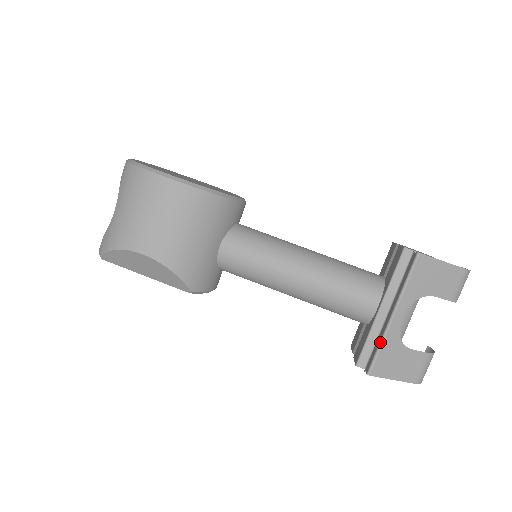
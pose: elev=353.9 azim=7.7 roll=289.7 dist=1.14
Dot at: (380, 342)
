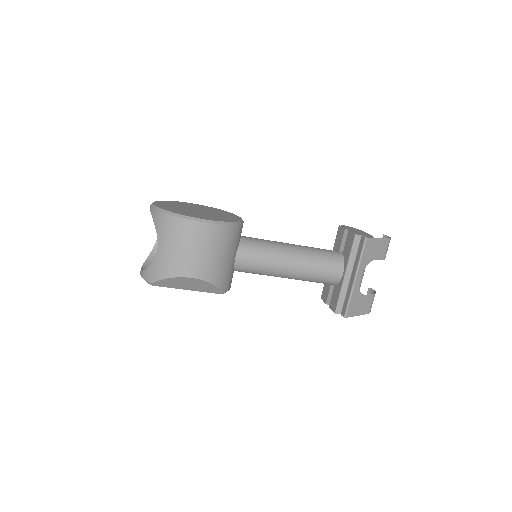
Dot at: (350, 296)
